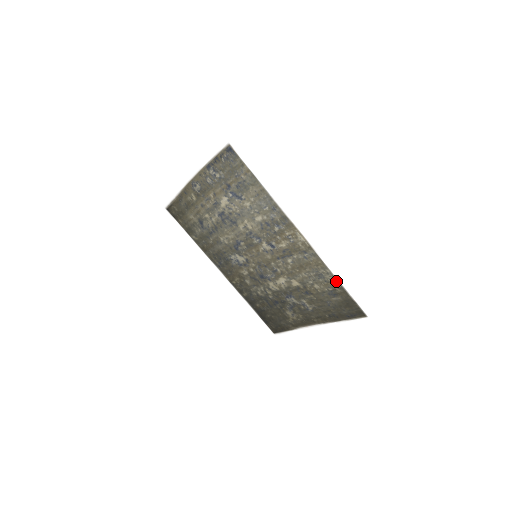
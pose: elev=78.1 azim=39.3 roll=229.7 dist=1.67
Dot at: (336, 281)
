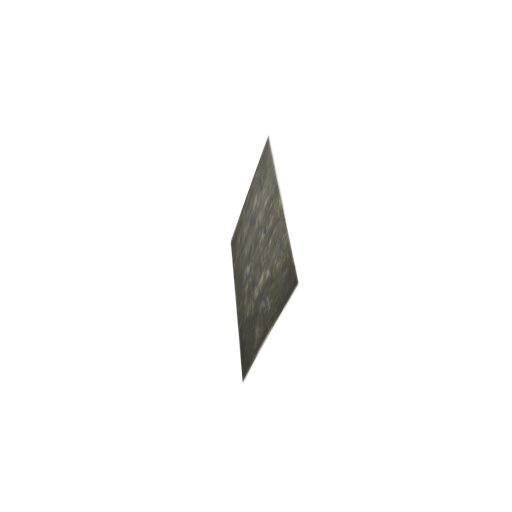
Dot at: (289, 244)
